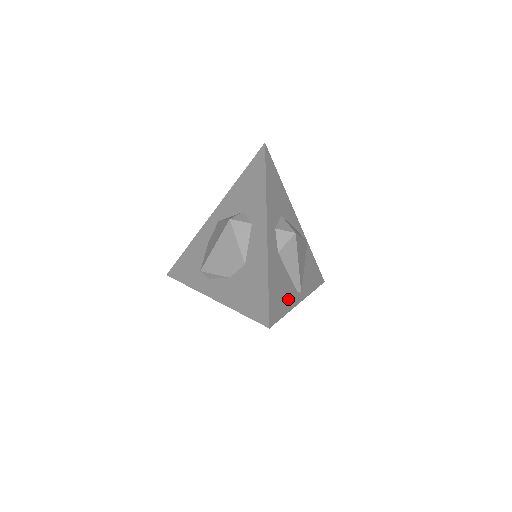
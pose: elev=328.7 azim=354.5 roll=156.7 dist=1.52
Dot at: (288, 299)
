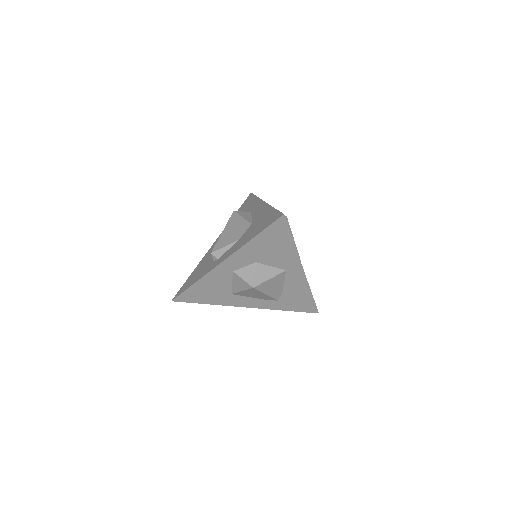
Dot at: occluded
